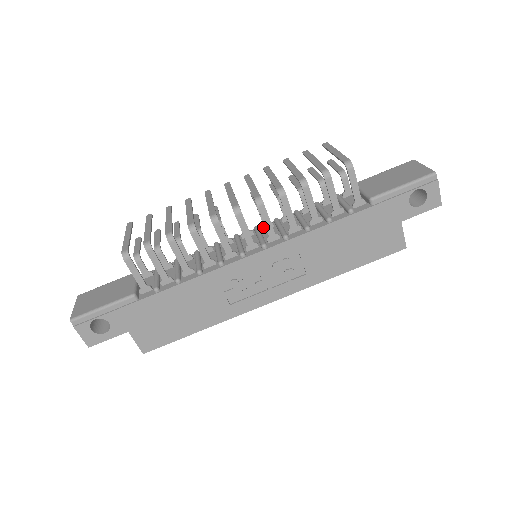
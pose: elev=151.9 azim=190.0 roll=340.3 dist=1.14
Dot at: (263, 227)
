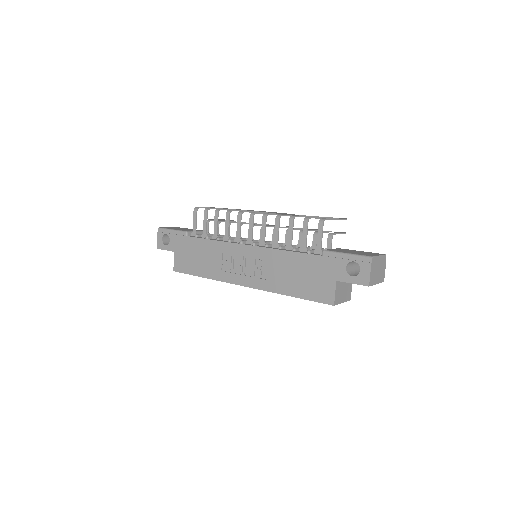
Dot at: (271, 242)
